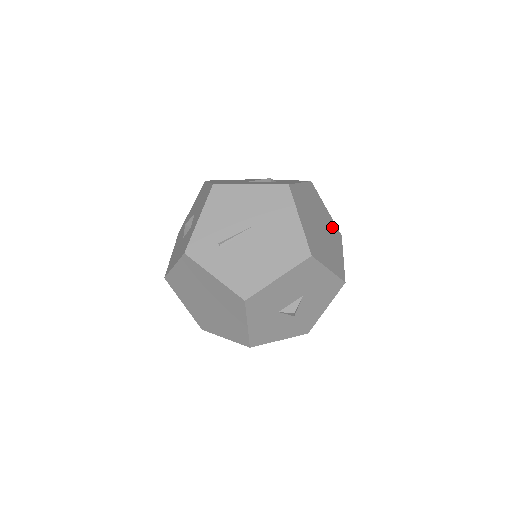
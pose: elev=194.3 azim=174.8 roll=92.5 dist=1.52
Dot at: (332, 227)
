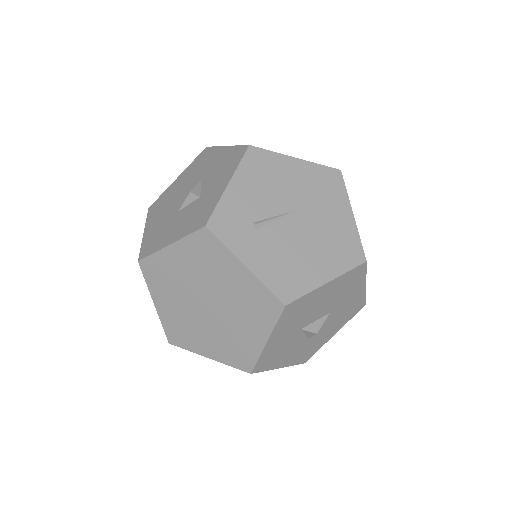
Dot at: occluded
